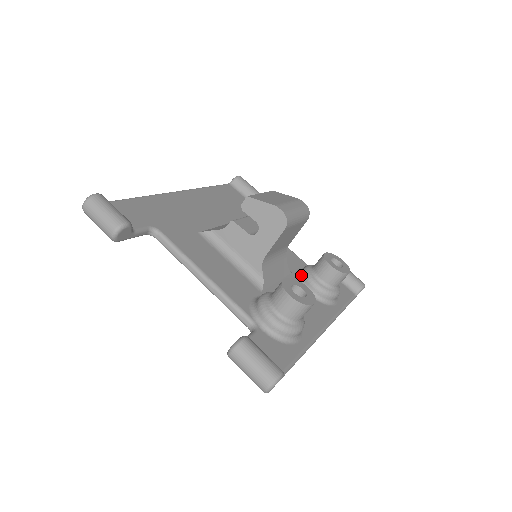
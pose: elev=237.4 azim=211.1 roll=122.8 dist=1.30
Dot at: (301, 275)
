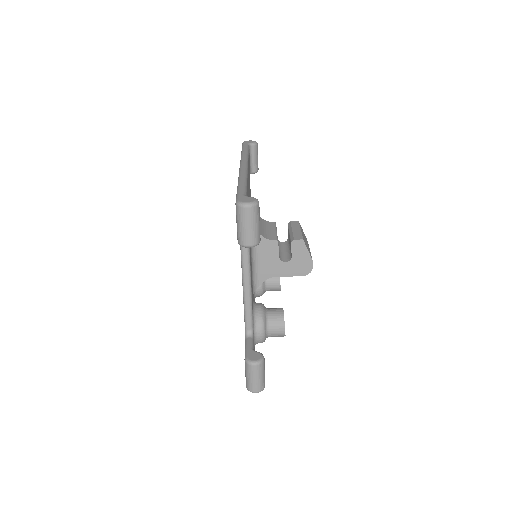
Dot at: occluded
